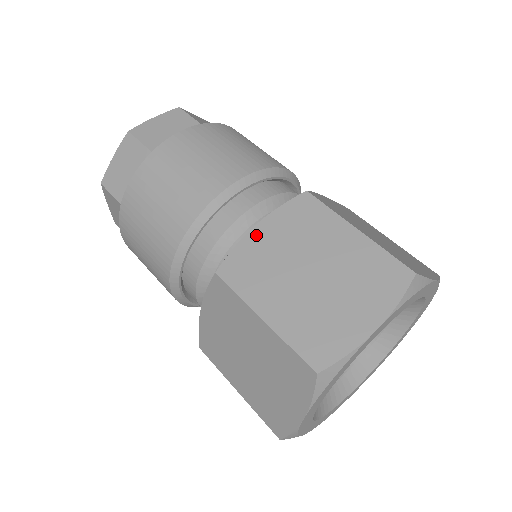
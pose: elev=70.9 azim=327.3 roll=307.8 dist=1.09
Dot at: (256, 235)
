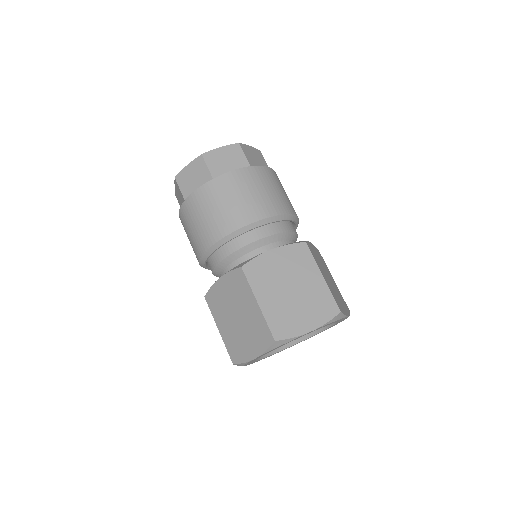
Dot at: (219, 284)
